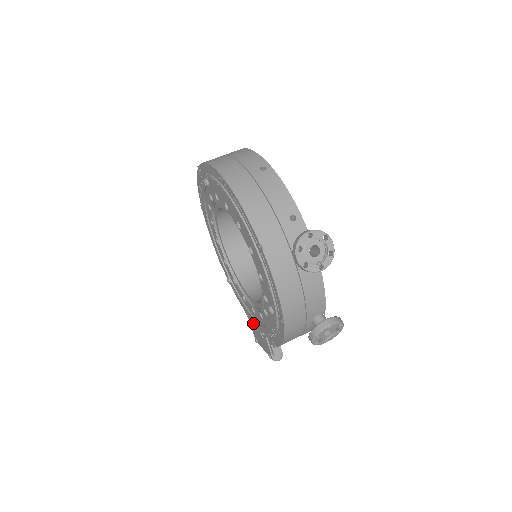
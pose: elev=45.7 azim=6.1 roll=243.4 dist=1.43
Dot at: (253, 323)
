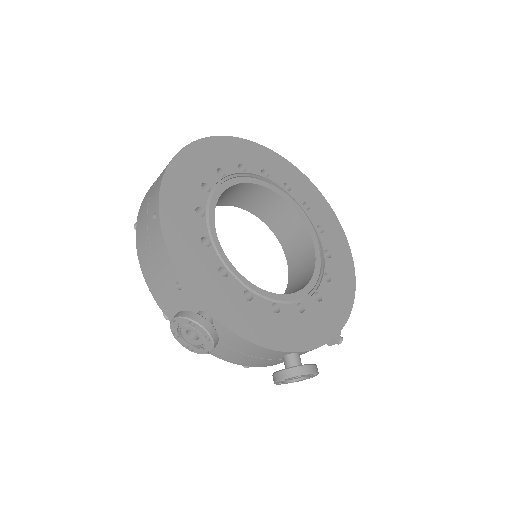
Dot at: occluded
